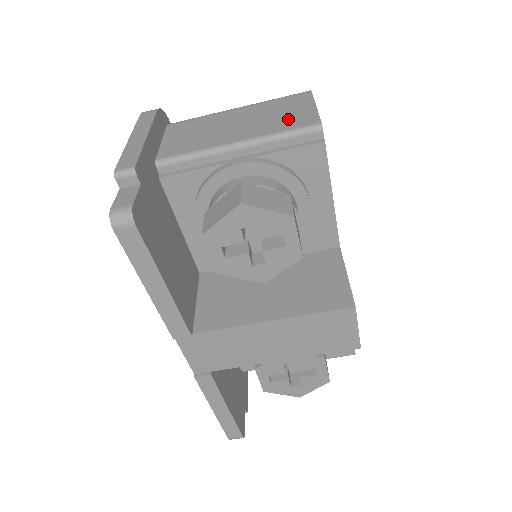
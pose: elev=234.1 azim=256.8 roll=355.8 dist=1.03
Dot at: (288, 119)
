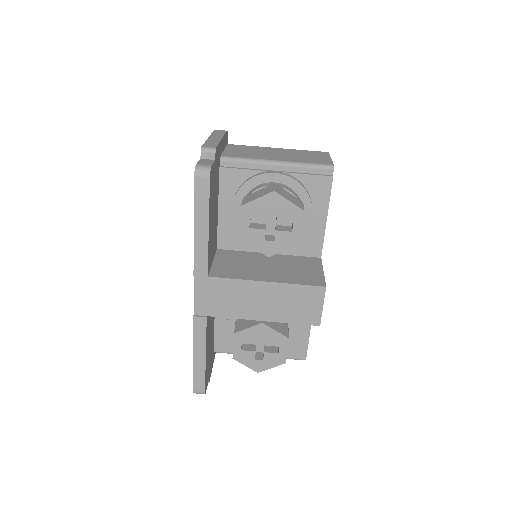
Dot at: (312, 159)
